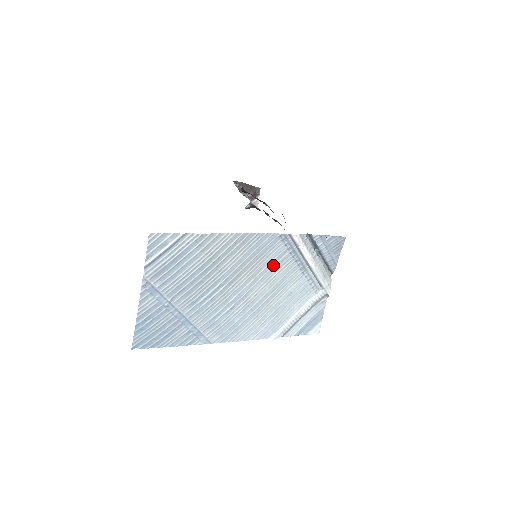
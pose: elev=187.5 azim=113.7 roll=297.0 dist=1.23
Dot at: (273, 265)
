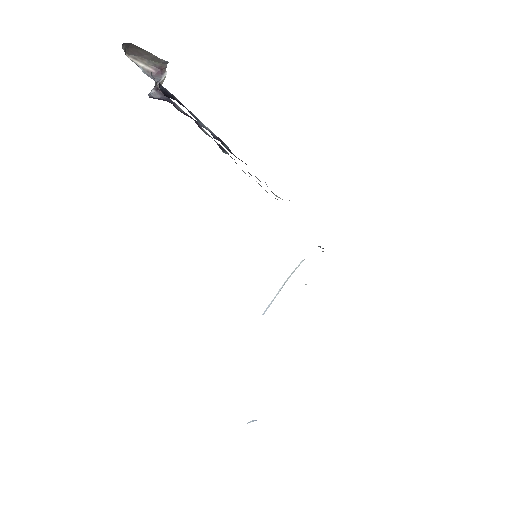
Dot at: occluded
